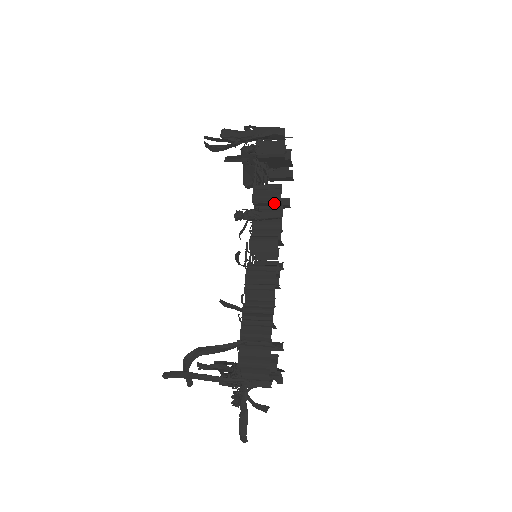
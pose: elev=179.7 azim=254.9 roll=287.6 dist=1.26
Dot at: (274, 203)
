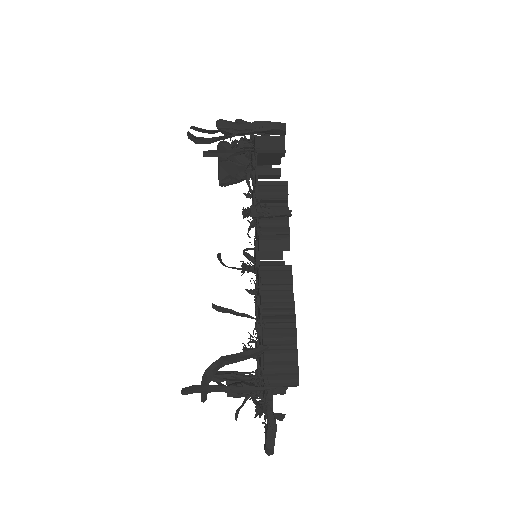
Dot at: (280, 200)
